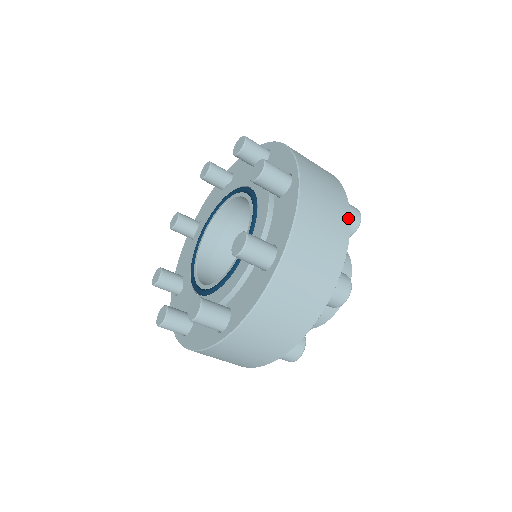
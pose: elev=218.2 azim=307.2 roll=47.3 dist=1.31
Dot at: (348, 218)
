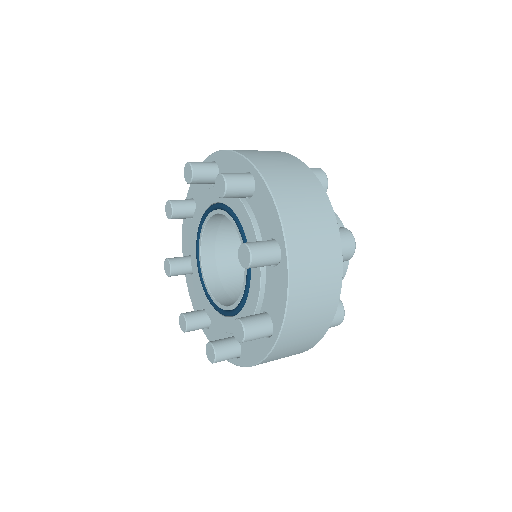
Dot at: (316, 180)
